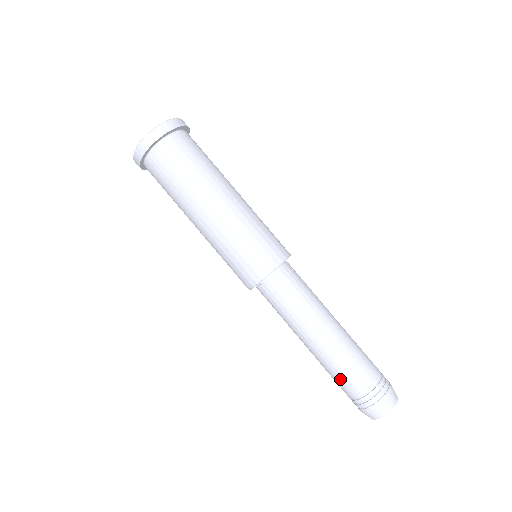
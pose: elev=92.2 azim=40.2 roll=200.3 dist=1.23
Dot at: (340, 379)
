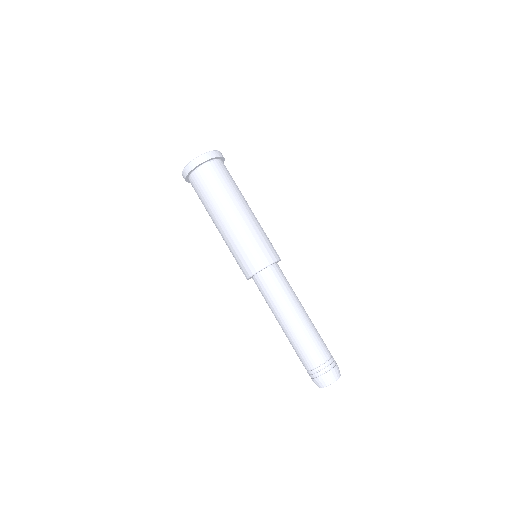
Dot at: (313, 347)
